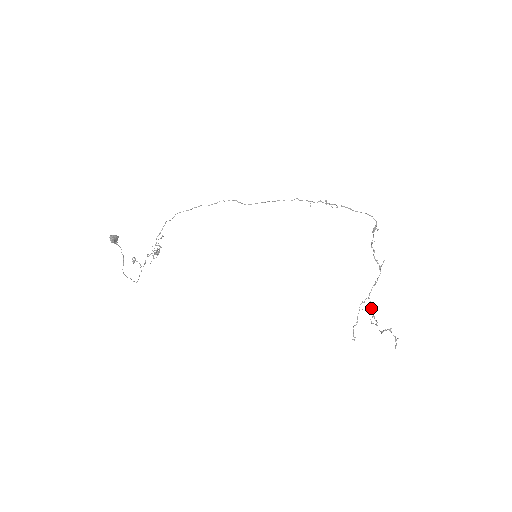
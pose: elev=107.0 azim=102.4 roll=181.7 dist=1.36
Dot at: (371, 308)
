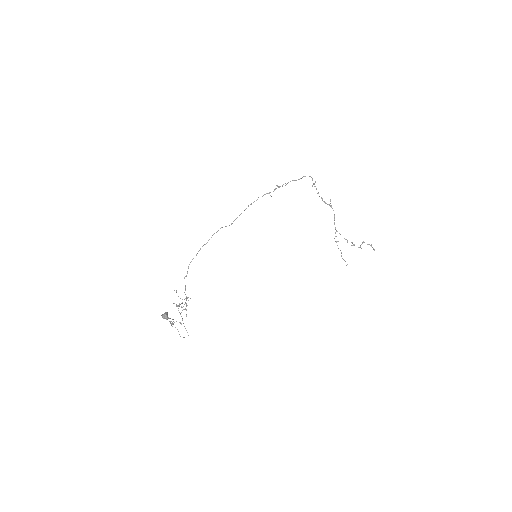
Dot at: occluded
